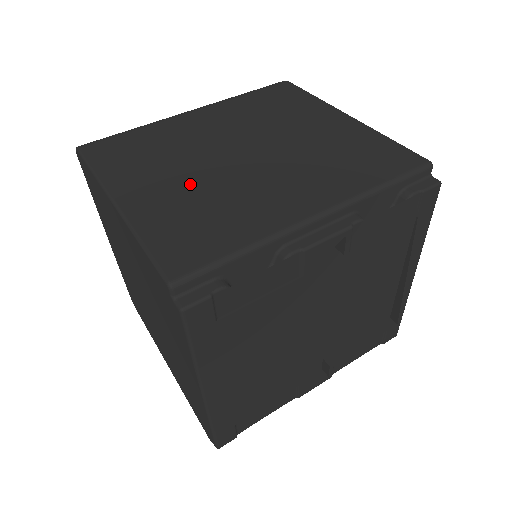
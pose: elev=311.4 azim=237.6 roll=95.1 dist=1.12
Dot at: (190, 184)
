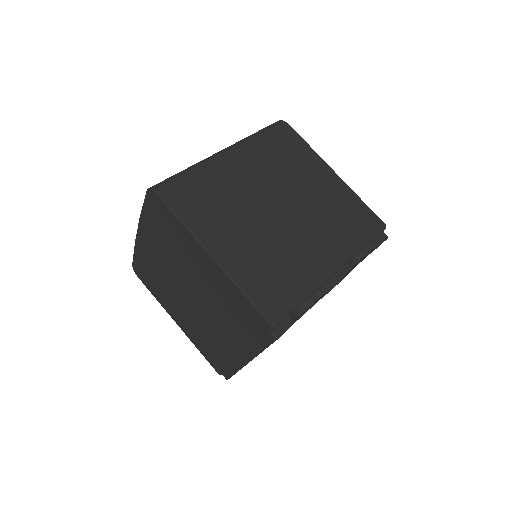
Dot at: (256, 240)
